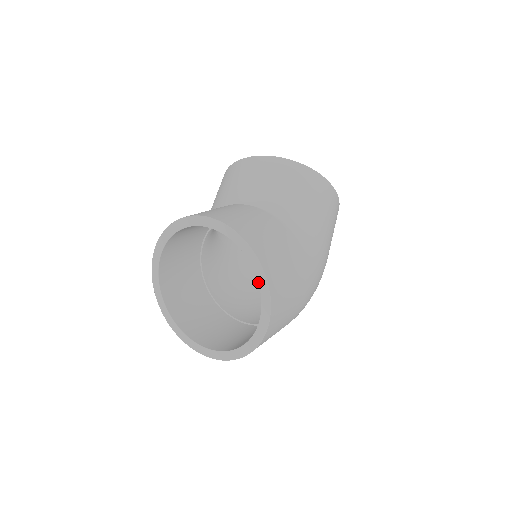
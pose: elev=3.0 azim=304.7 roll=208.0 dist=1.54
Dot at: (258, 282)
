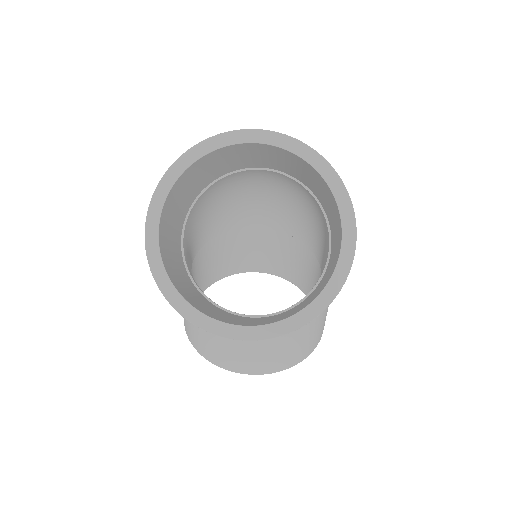
Dot at: occluded
